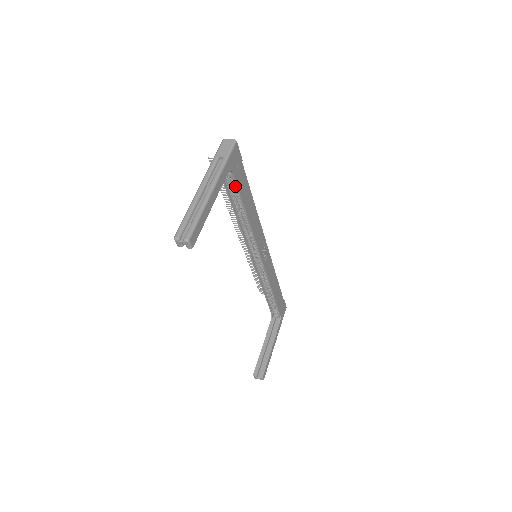
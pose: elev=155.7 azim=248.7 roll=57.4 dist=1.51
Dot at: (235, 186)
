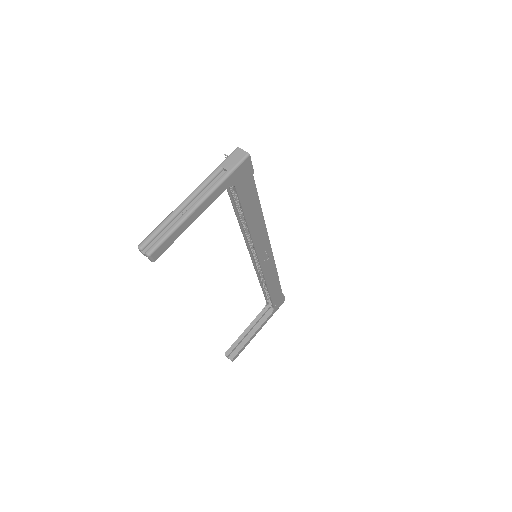
Dot at: occluded
